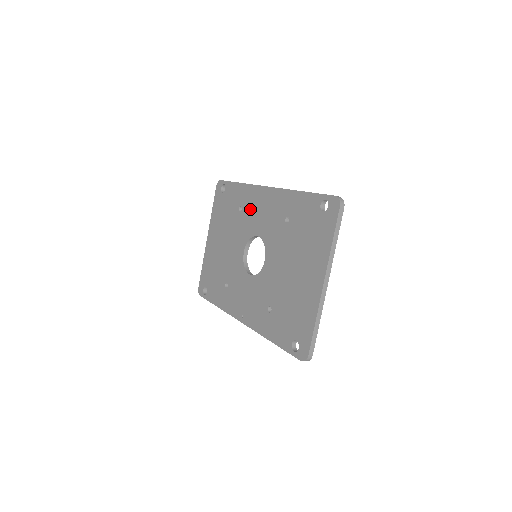
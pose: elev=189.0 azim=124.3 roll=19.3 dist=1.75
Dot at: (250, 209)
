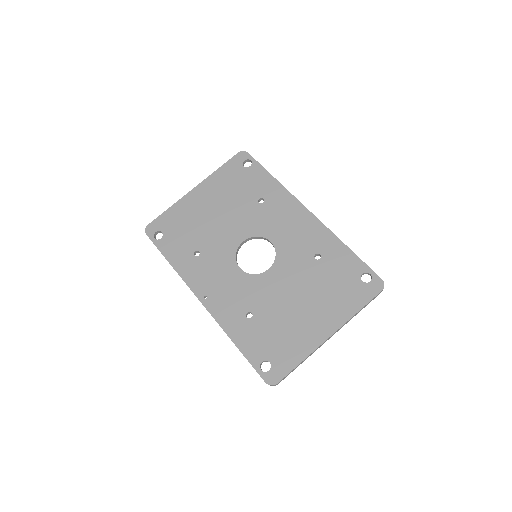
Dot at: (275, 211)
